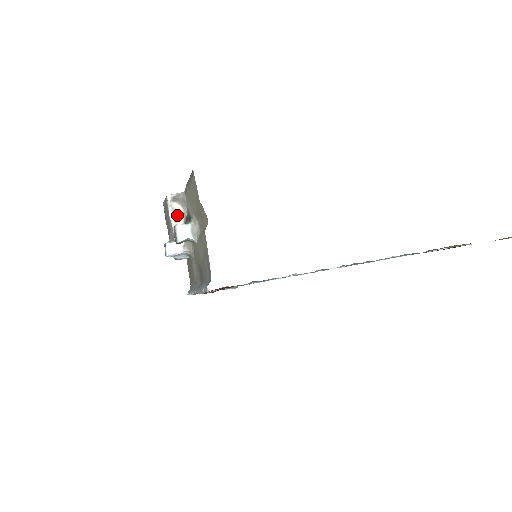
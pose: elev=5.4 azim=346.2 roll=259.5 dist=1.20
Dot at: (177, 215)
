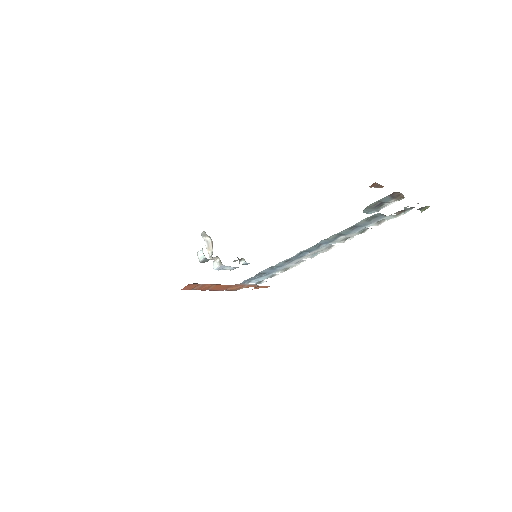
Dot at: (209, 244)
